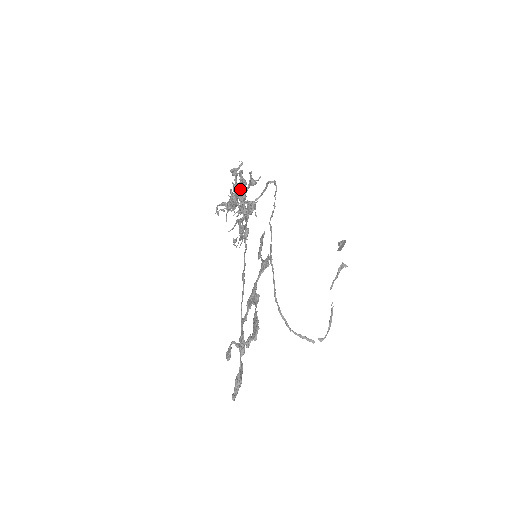
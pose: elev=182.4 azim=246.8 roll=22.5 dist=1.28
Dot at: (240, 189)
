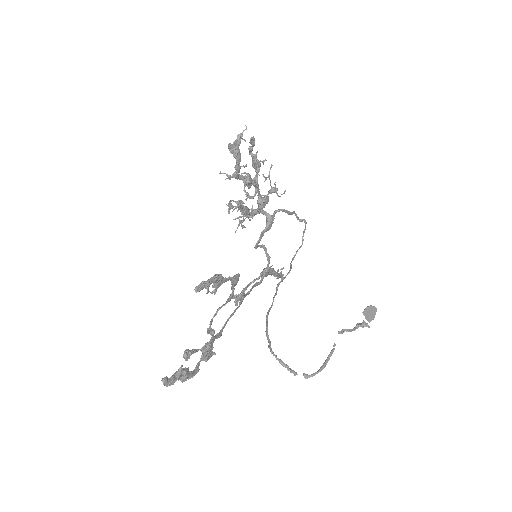
Dot at: (255, 175)
